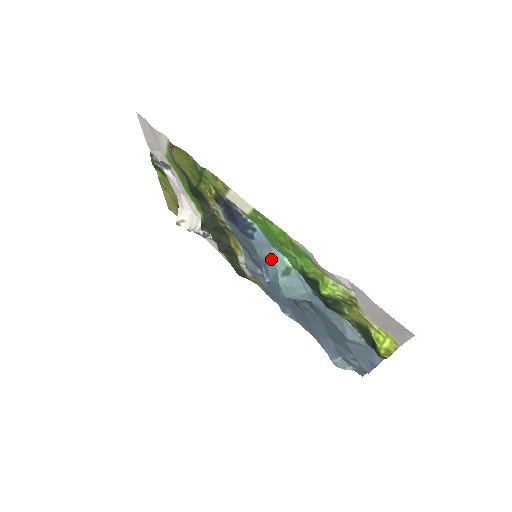
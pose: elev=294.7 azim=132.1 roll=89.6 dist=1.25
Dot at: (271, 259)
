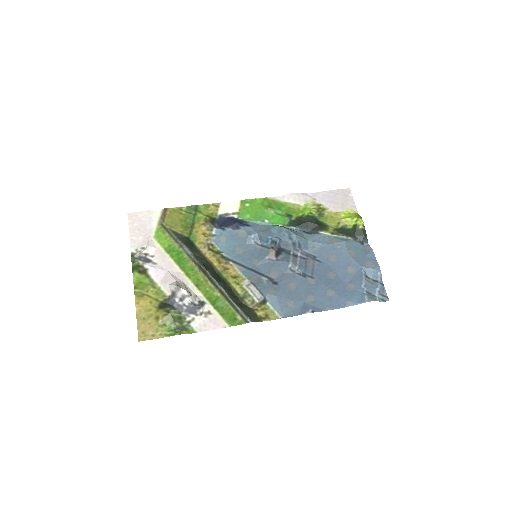
Dot at: (268, 227)
